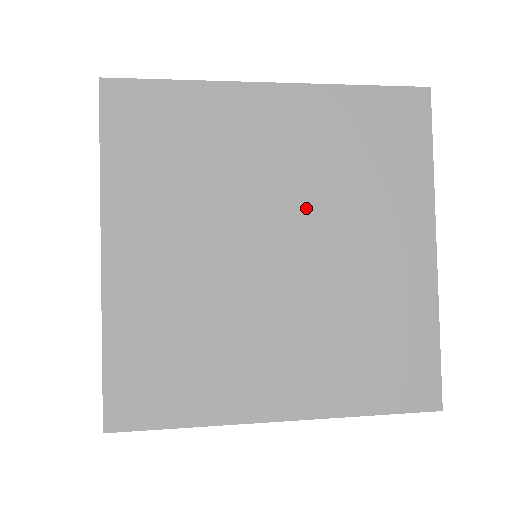
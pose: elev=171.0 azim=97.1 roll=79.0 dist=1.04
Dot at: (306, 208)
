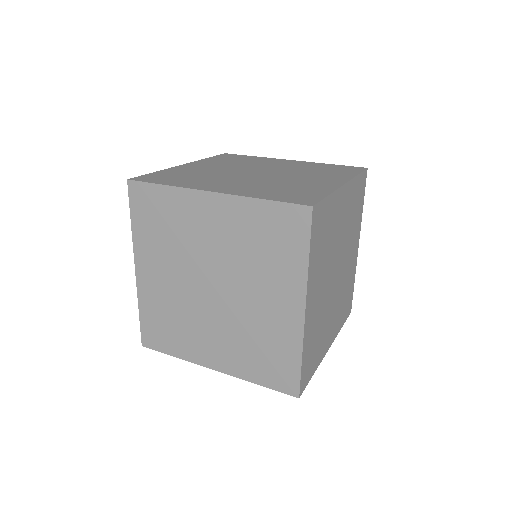
Dot at: (228, 270)
